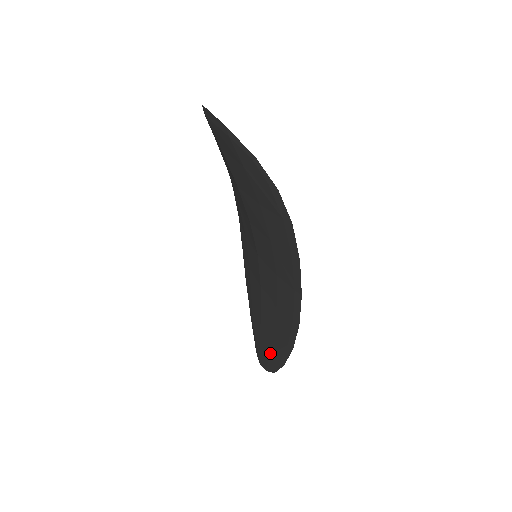
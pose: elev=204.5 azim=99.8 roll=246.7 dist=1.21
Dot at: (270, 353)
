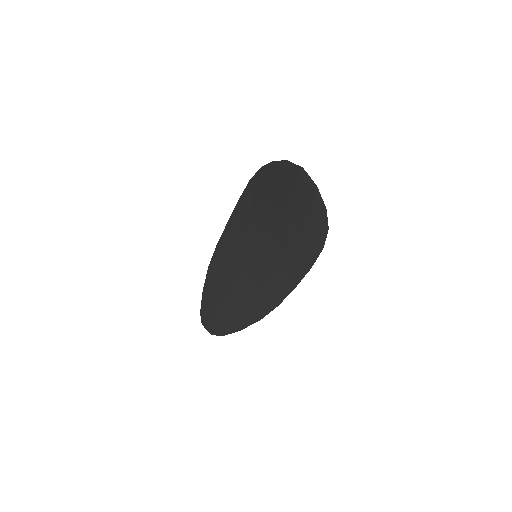
Dot at: (228, 322)
